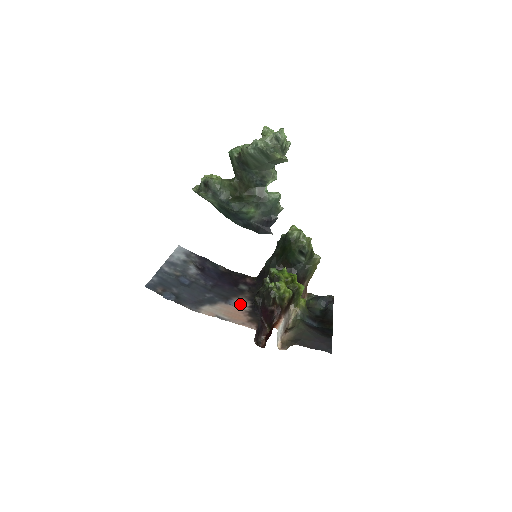
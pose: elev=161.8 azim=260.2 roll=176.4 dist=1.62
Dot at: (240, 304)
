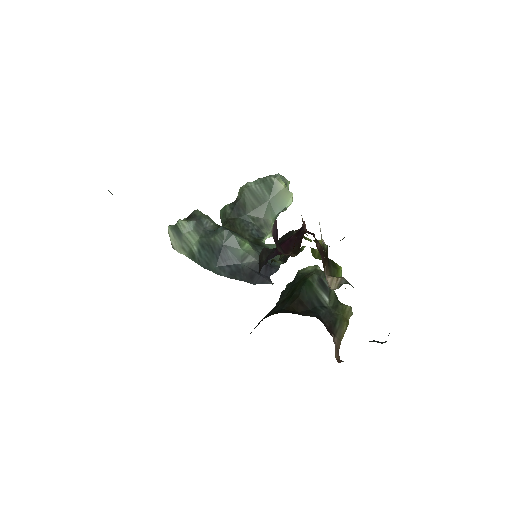
Dot at: occluded
